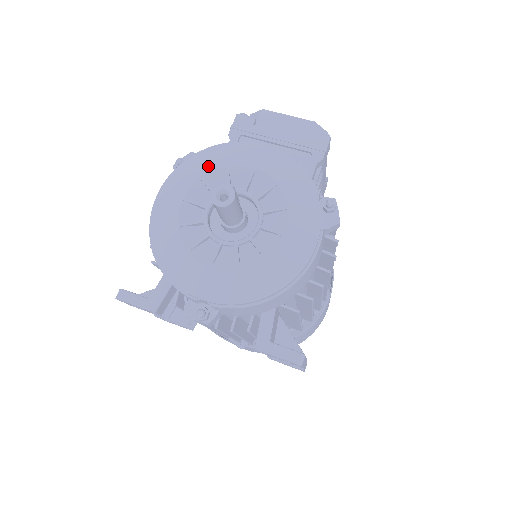
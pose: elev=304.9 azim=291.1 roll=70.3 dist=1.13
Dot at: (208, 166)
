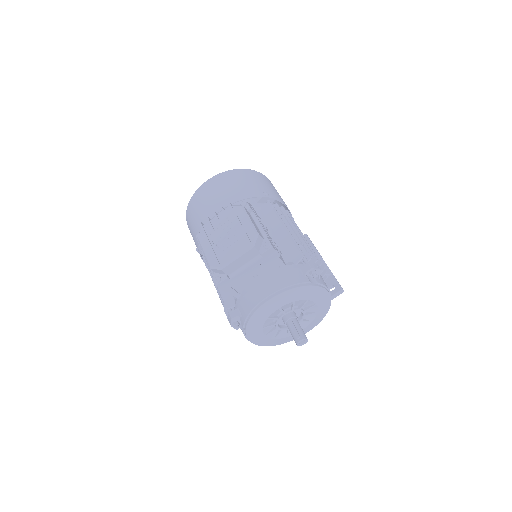
Dot at: (260, 325)
